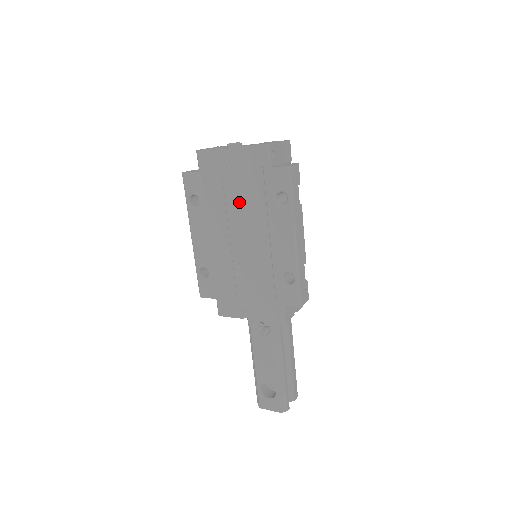
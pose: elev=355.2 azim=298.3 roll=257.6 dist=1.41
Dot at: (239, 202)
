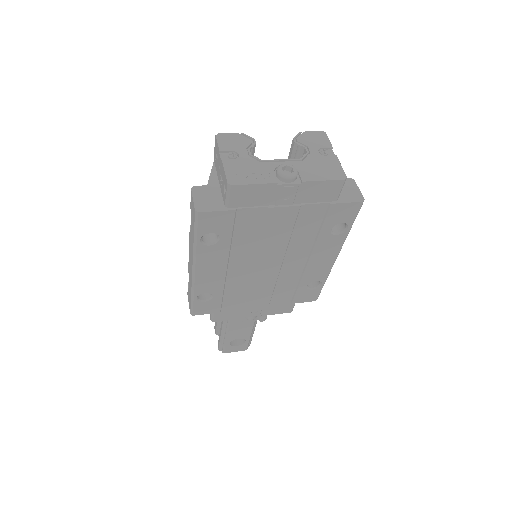
Dot at: (282, 236)
